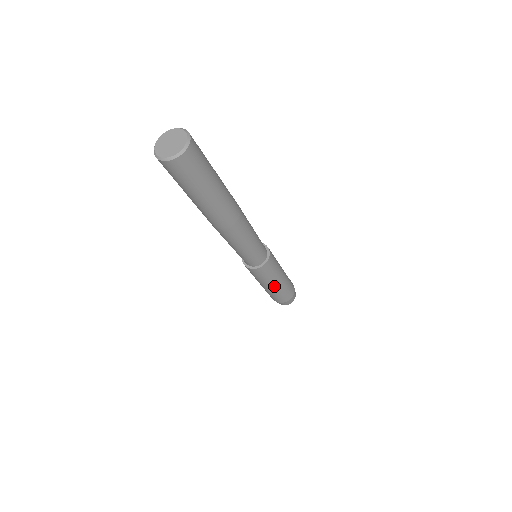
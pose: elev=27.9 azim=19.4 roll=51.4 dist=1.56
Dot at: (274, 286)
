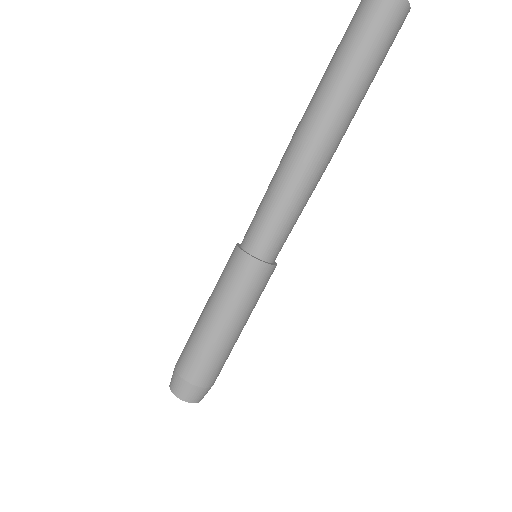
Dot at: (239, 329)
